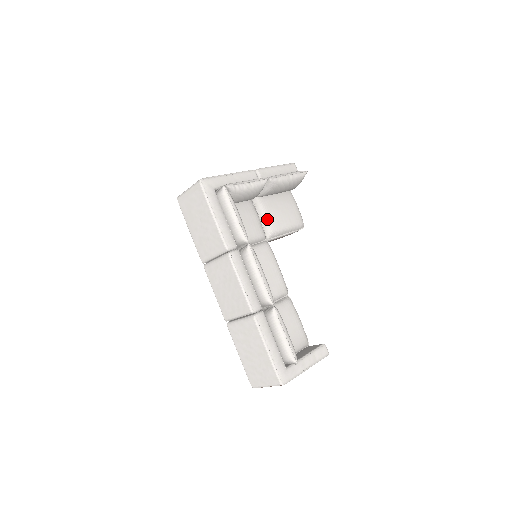
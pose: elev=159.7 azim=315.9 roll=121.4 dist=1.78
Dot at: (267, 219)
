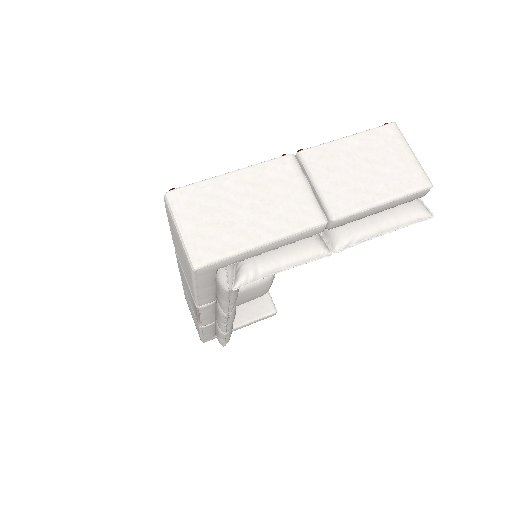
Dot at: occluded
